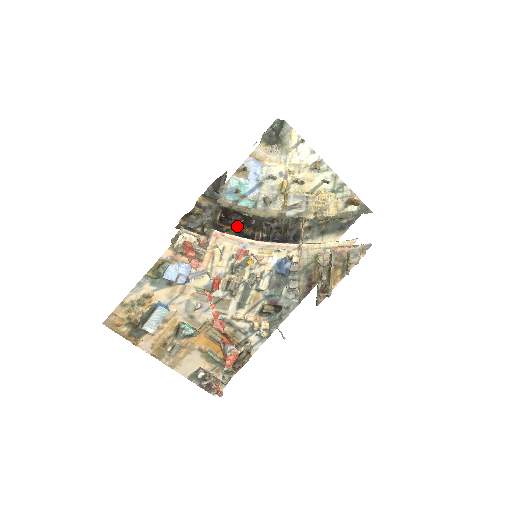
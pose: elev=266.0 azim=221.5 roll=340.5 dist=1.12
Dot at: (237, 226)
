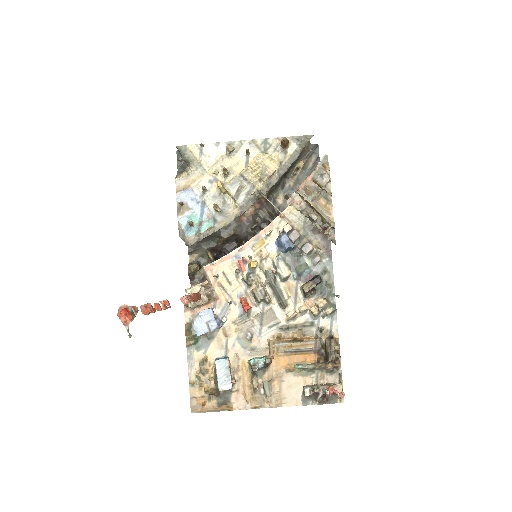
Dot at: occluded
